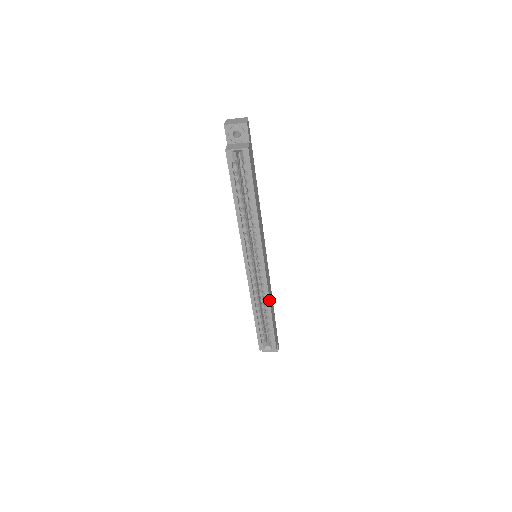
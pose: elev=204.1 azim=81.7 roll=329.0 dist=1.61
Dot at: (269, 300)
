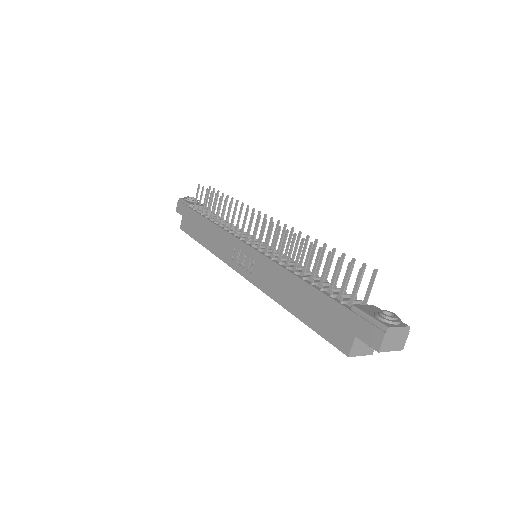
Dot at: occluded
